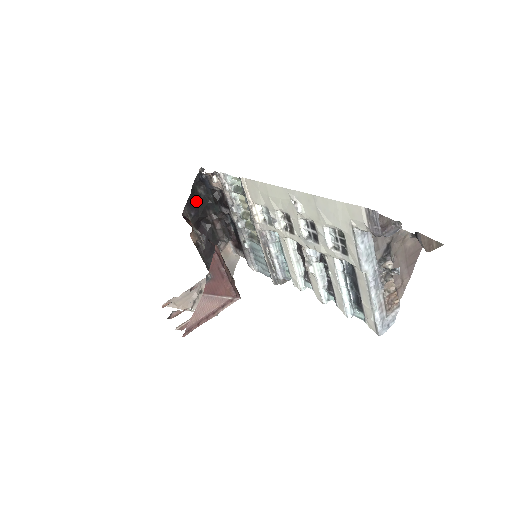
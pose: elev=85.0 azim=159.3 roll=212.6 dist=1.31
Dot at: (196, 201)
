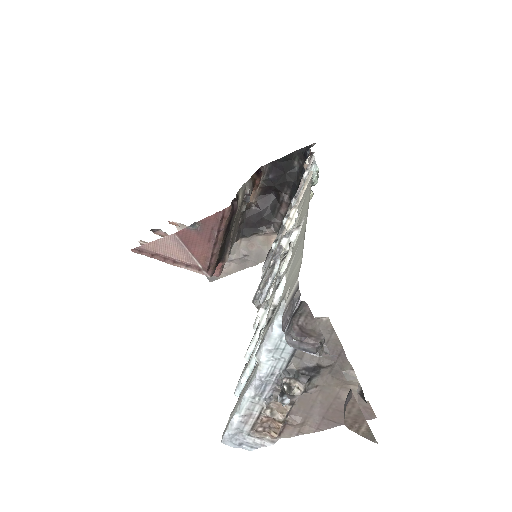
Dot at: (284, 168)
